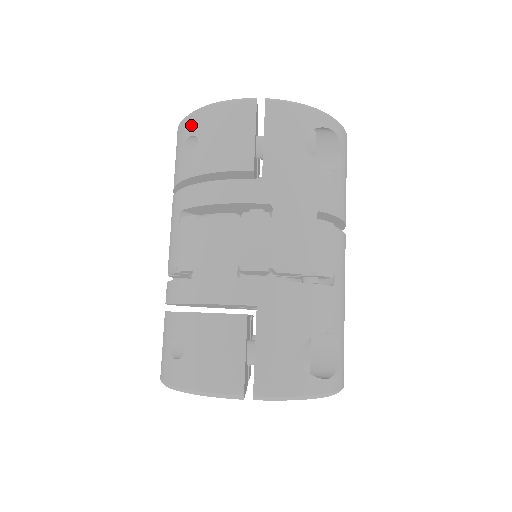
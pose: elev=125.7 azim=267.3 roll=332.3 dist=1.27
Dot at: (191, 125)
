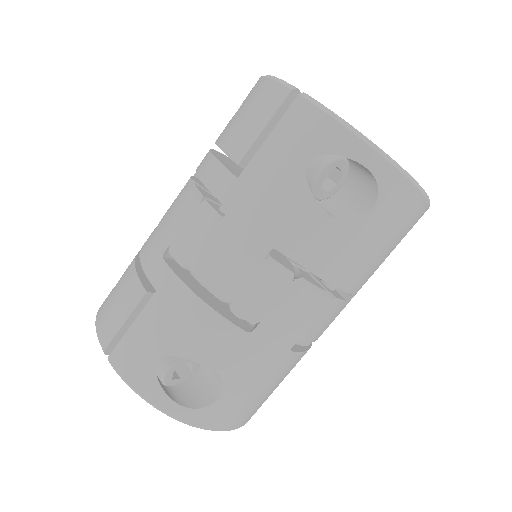
Dot at: occluded
